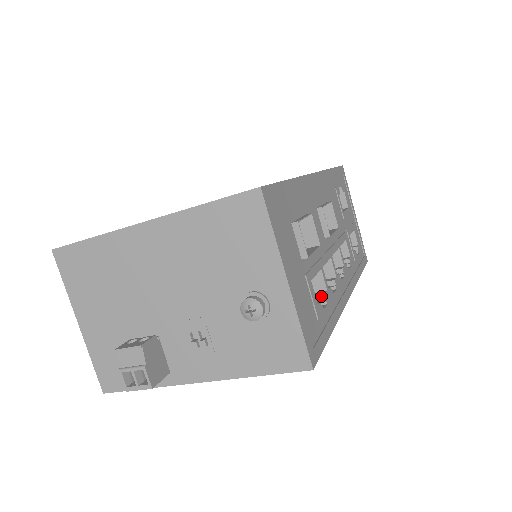
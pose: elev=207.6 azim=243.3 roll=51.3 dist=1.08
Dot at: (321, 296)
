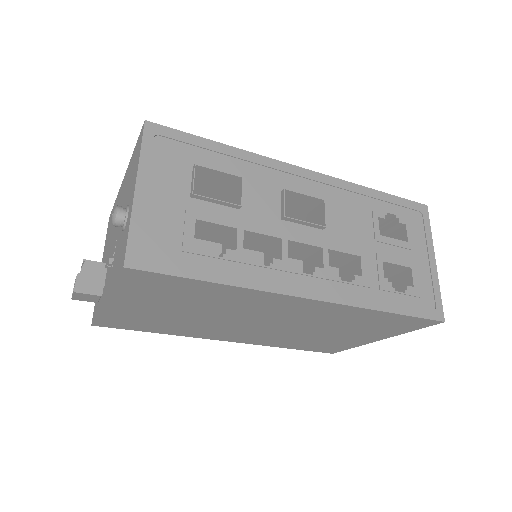
Dot at: (225, 251)
